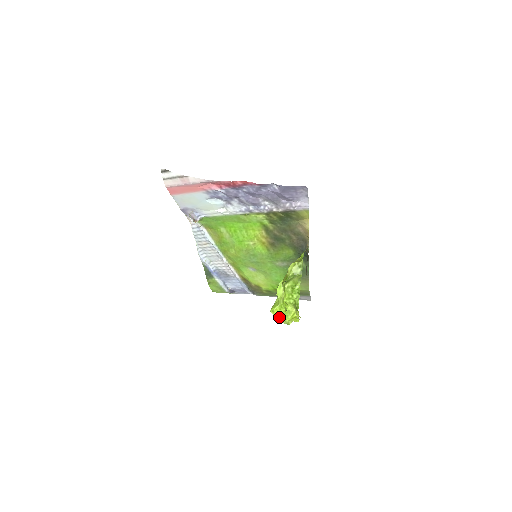
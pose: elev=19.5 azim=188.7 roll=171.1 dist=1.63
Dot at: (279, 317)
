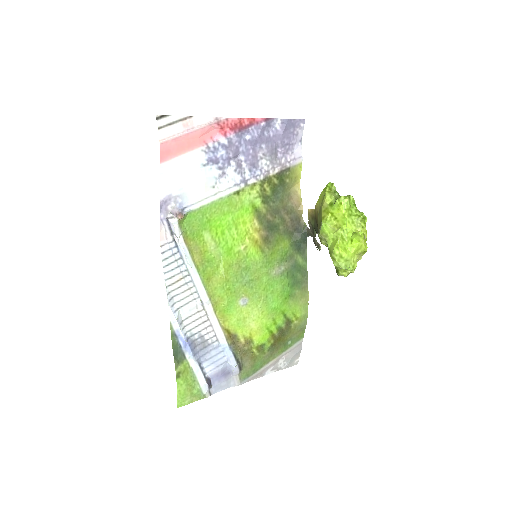
Dot at: (346, 253)
